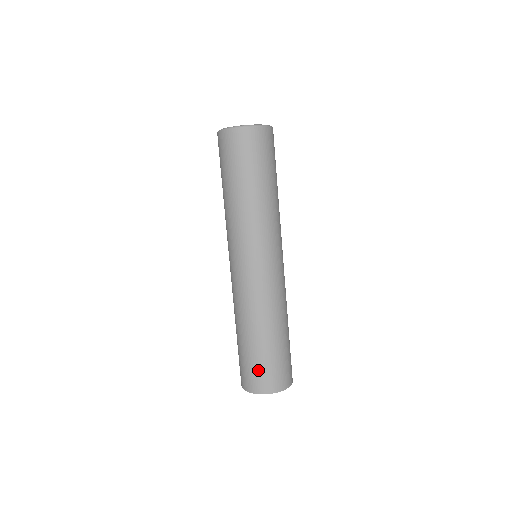
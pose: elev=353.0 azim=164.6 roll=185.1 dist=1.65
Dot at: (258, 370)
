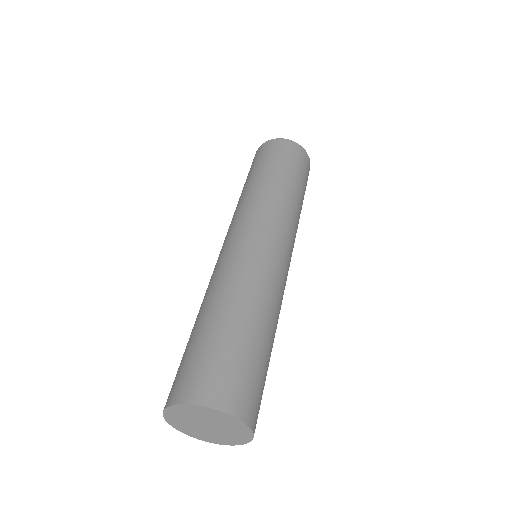
Dot at: (179, 369)
